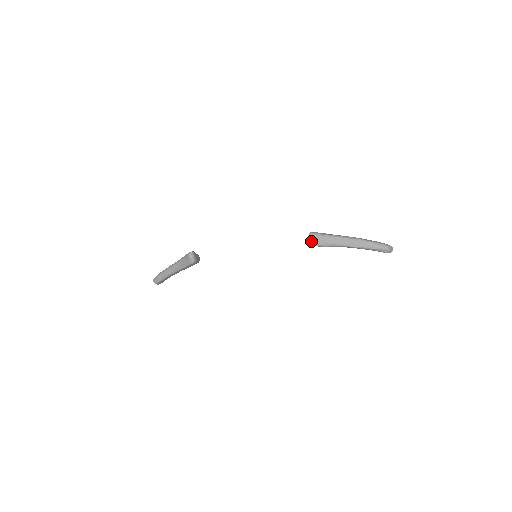
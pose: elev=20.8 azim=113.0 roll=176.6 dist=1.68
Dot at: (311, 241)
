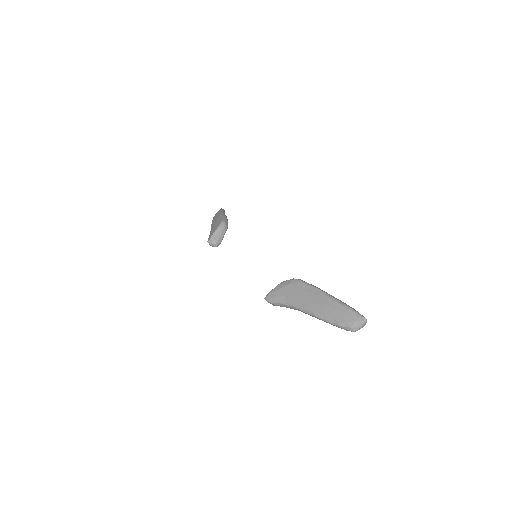
Dot at: occluded
